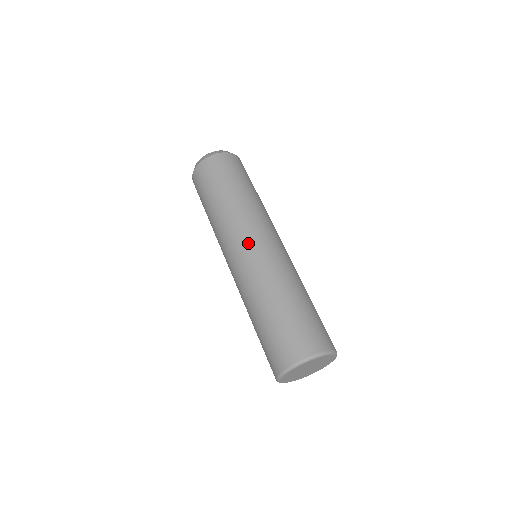
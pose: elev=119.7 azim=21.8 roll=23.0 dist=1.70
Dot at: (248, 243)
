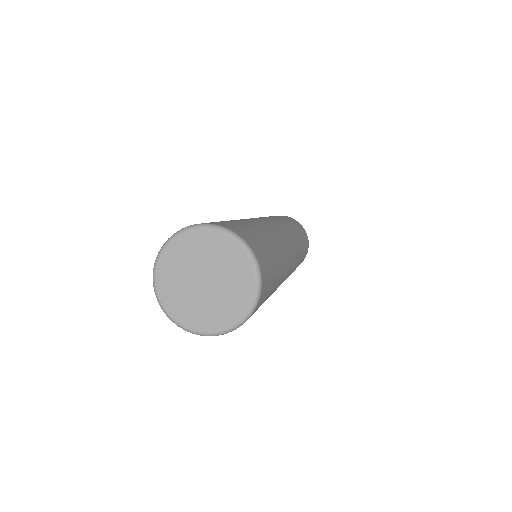
Dot at: (275, 223)
